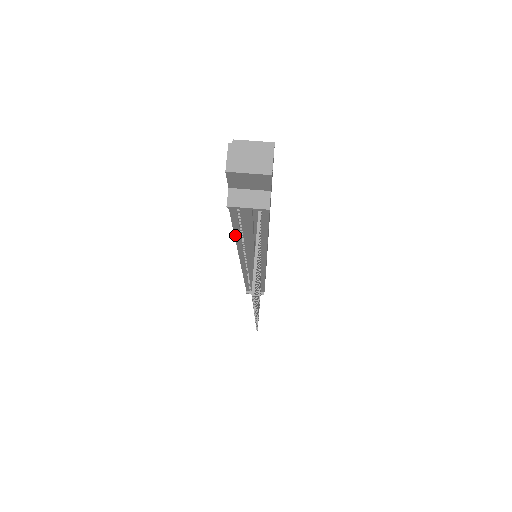
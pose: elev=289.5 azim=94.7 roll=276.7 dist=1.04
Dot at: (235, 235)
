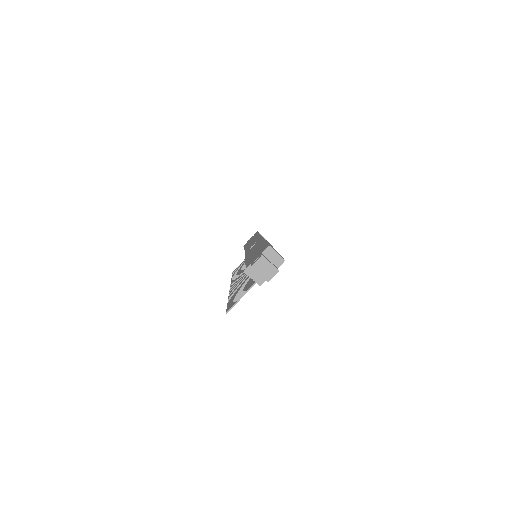
Dot at: occluded
